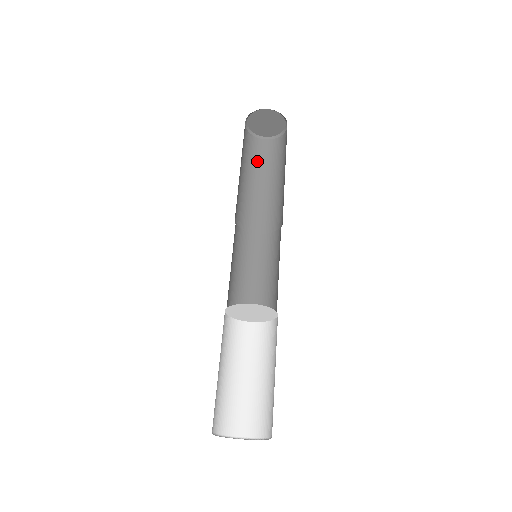
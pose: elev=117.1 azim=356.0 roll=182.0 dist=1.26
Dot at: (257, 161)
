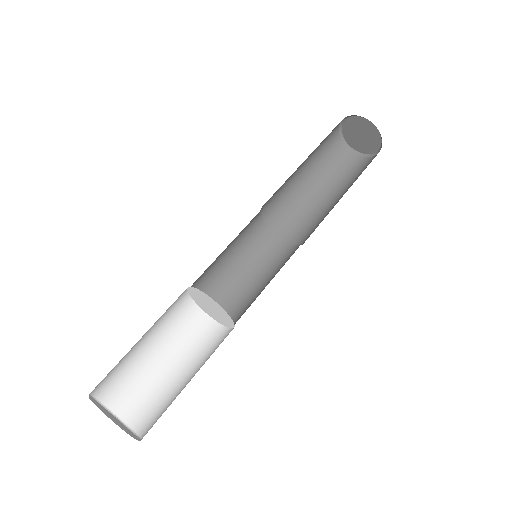
Dot at: (323, 159)
